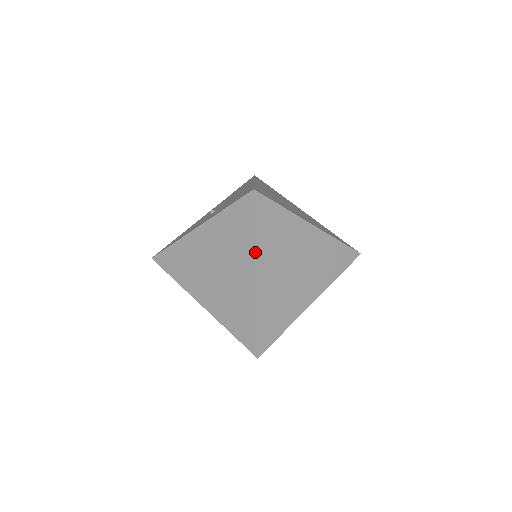
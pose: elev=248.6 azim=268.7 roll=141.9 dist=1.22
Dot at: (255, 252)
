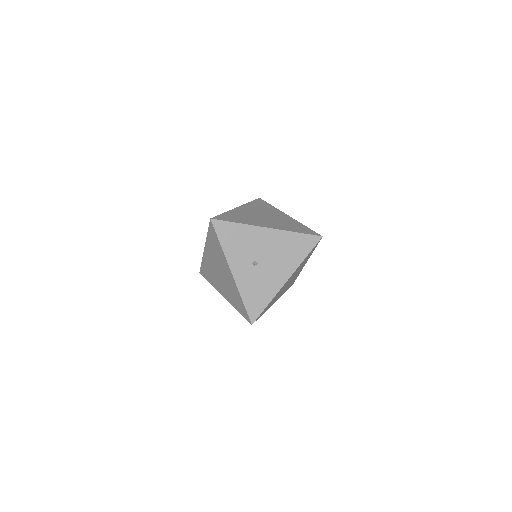
Dot at: (232, 305)
